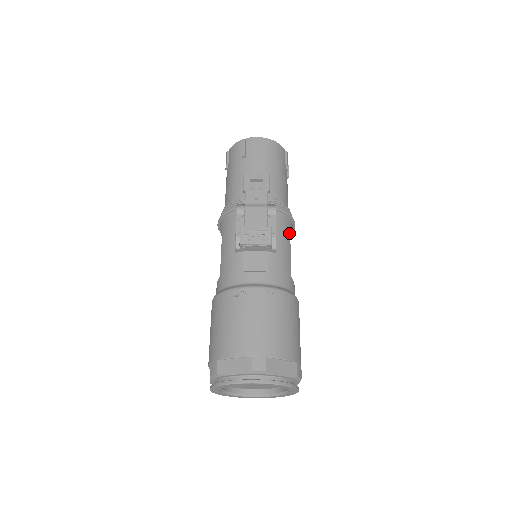
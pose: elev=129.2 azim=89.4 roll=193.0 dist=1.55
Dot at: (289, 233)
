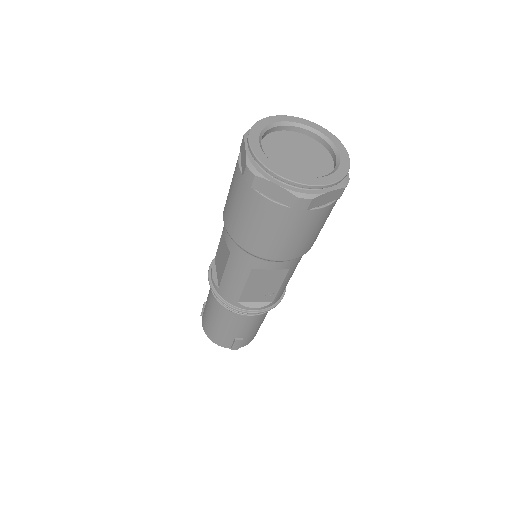
Dot at: occluded
